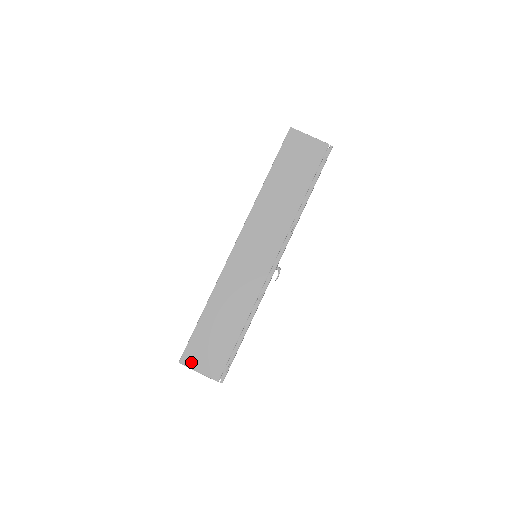
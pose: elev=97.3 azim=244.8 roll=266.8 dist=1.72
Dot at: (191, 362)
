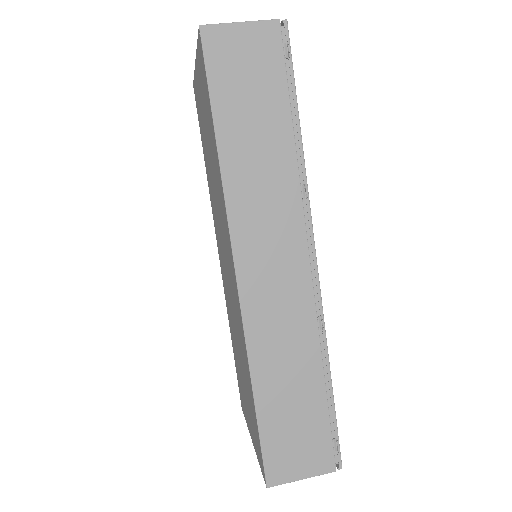
Dot at: (283, 475)
